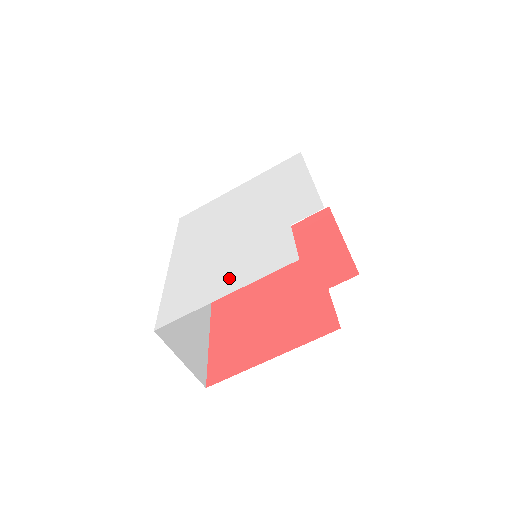
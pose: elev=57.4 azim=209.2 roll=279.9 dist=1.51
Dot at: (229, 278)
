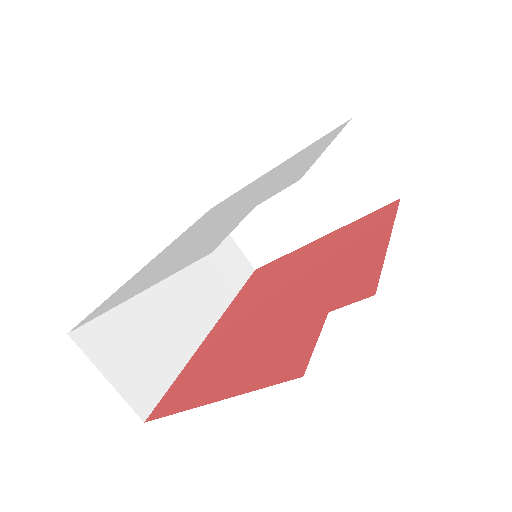
Dot at: (155, 275)
